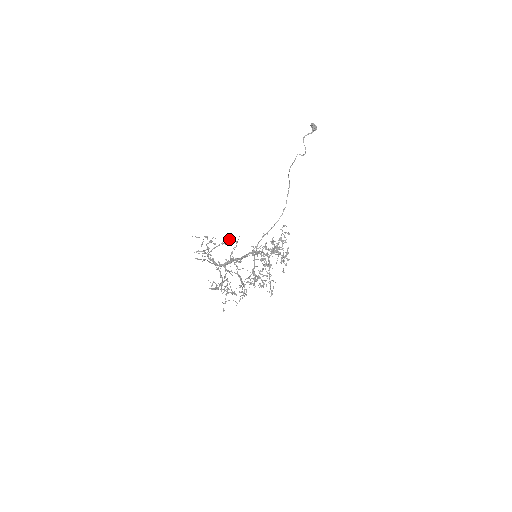
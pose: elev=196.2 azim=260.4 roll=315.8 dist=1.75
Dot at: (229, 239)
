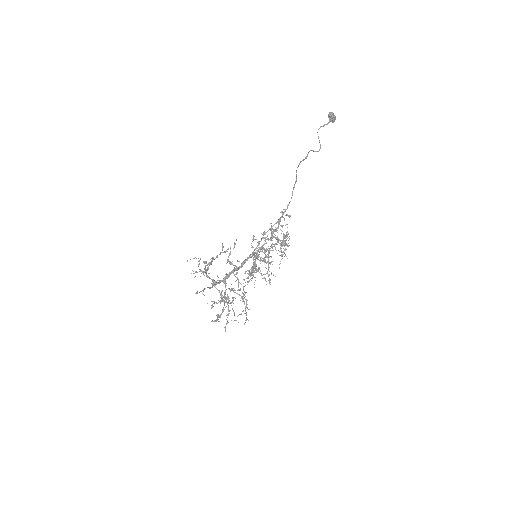
Dot at: (228, 248)
